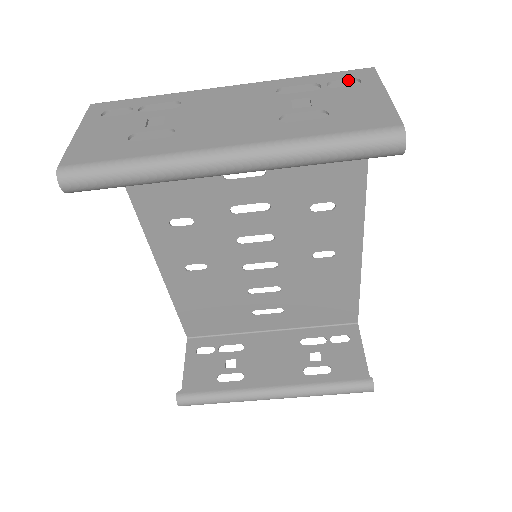
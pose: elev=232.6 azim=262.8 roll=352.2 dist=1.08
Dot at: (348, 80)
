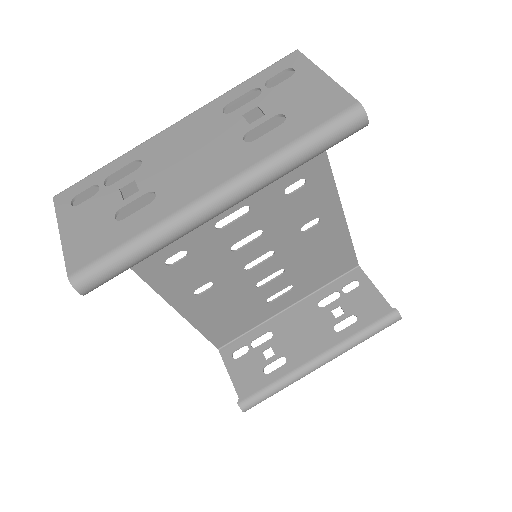
Dot at: (281, 73)
